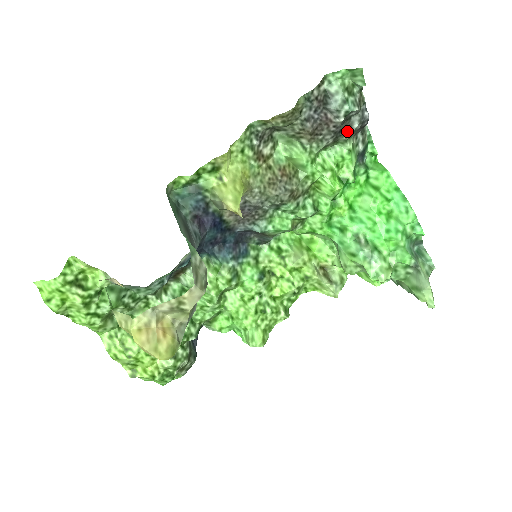
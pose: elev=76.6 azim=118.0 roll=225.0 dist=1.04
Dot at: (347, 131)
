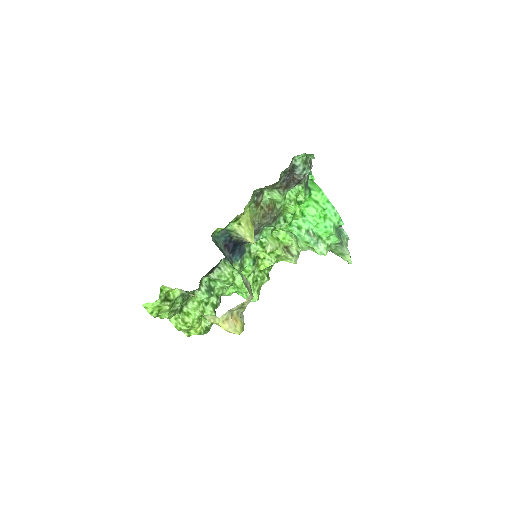
Dot at: (302, 178)
